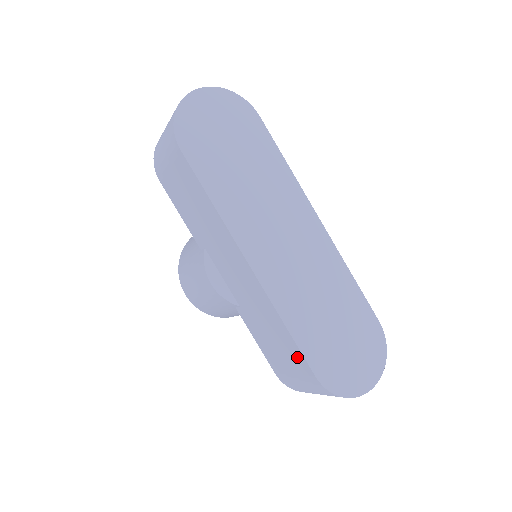
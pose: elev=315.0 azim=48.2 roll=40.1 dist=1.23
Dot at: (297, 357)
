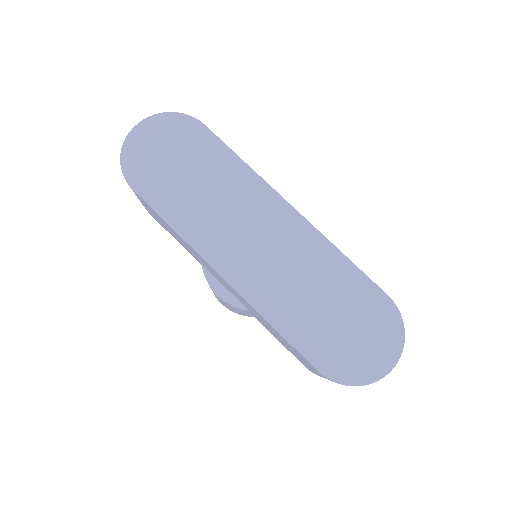
Dot at: (298, 354)
